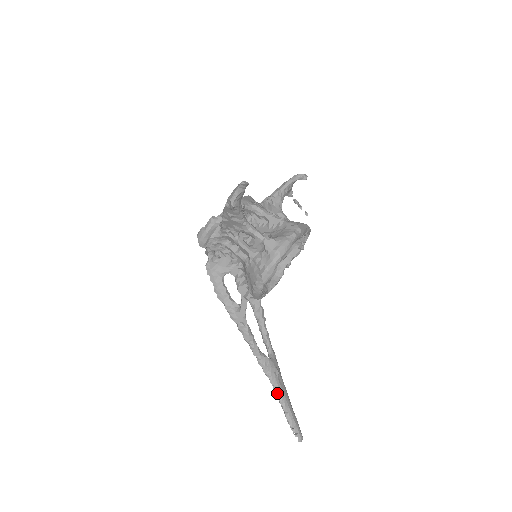
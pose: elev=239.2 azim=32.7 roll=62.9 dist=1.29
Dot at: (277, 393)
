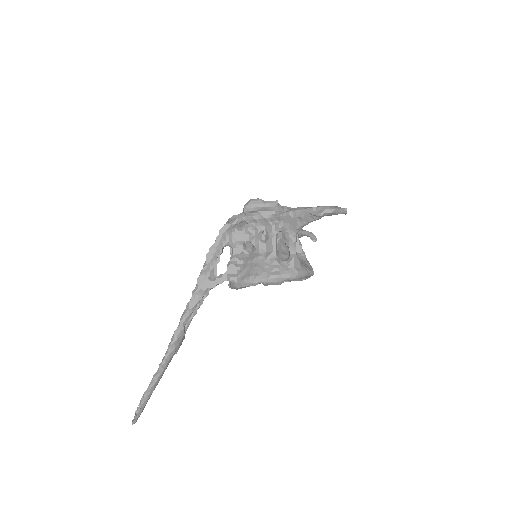
Dot at: (161, 368)
